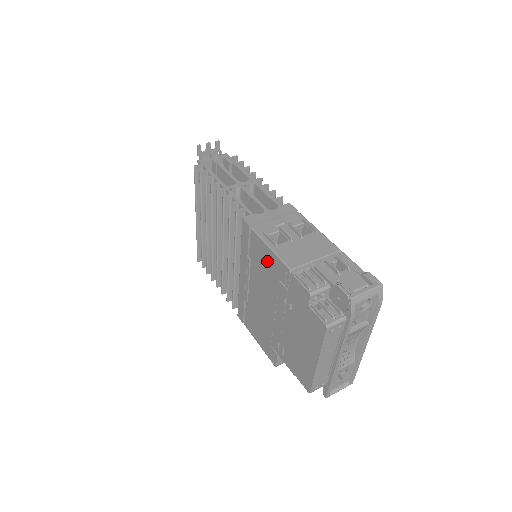
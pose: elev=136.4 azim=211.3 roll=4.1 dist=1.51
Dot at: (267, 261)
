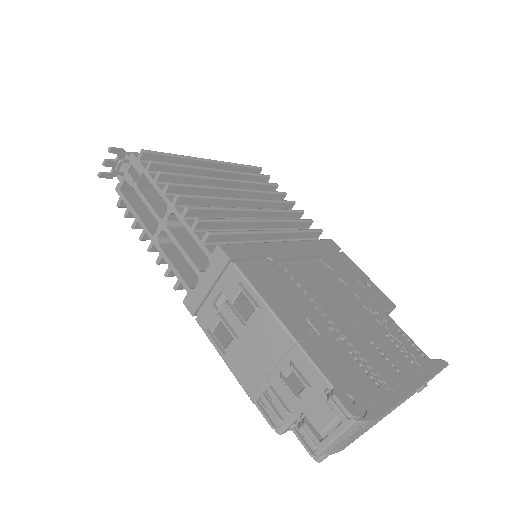
Dot at: occluded
